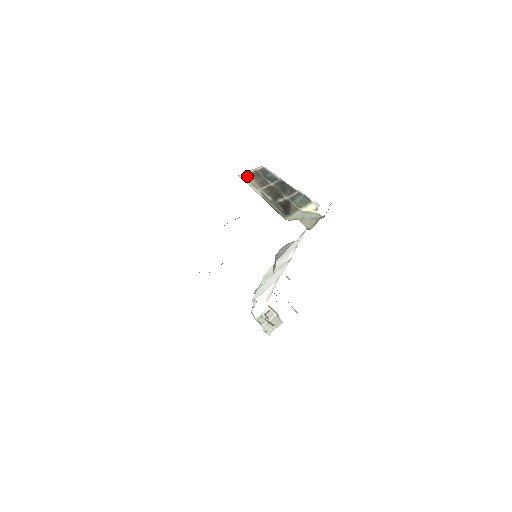
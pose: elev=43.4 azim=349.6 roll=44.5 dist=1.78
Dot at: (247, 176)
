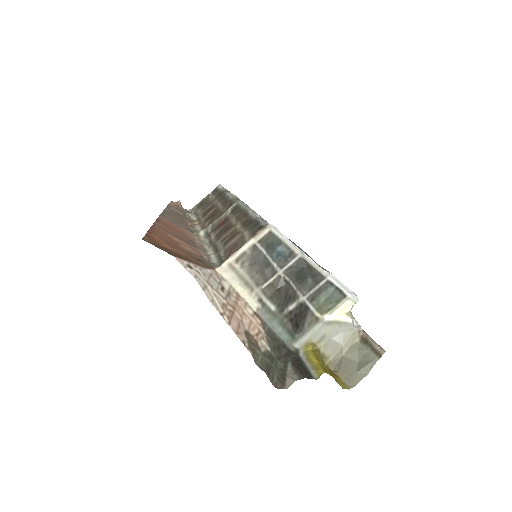
Dot at: (236, 264)
